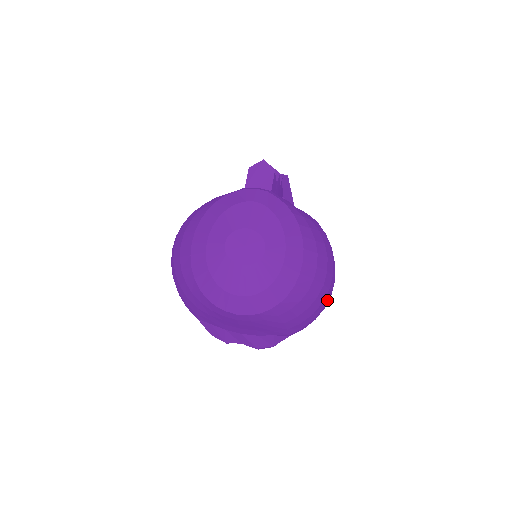
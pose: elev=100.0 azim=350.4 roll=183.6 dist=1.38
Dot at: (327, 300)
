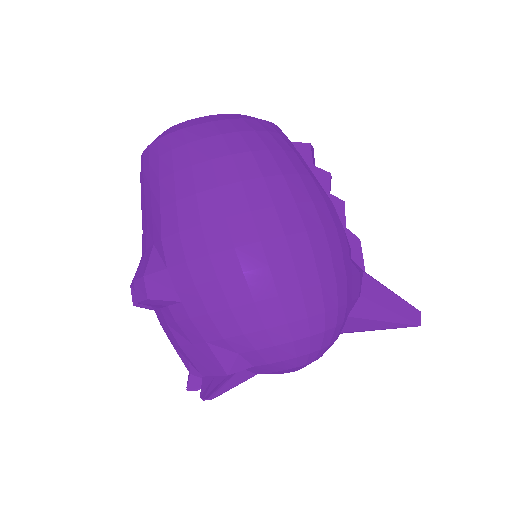
Dot at: (239, 220)
